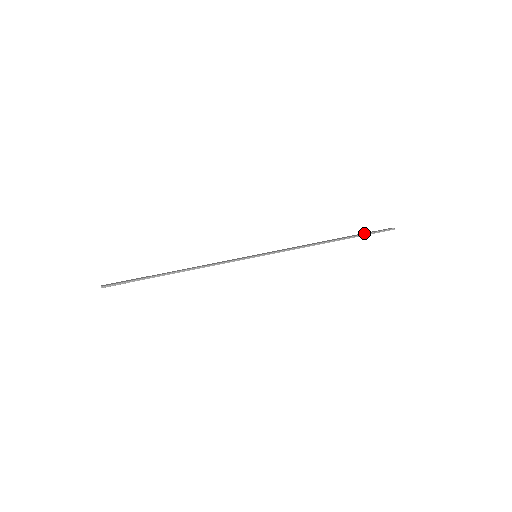
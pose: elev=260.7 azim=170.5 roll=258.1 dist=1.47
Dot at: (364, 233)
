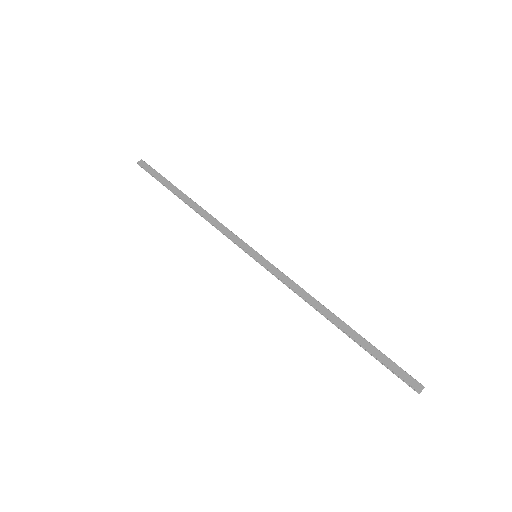
Dot at: (381, 355)
